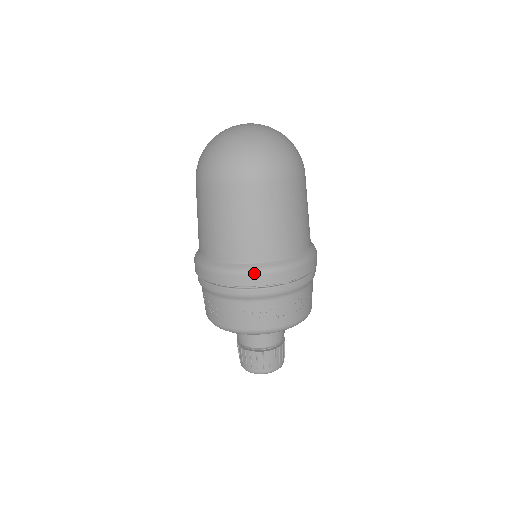
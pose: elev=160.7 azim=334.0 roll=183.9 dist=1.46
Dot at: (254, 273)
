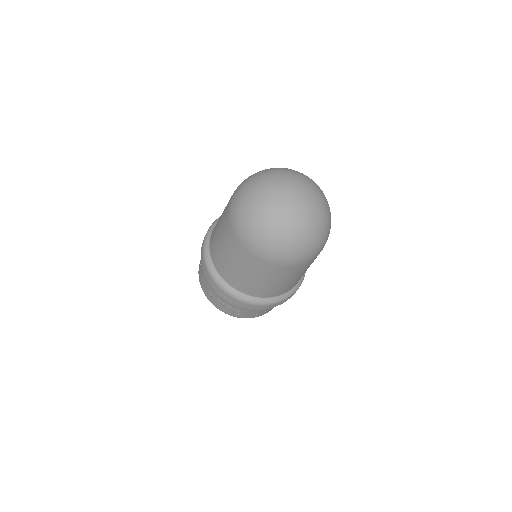
Dot at: (218, 285)
